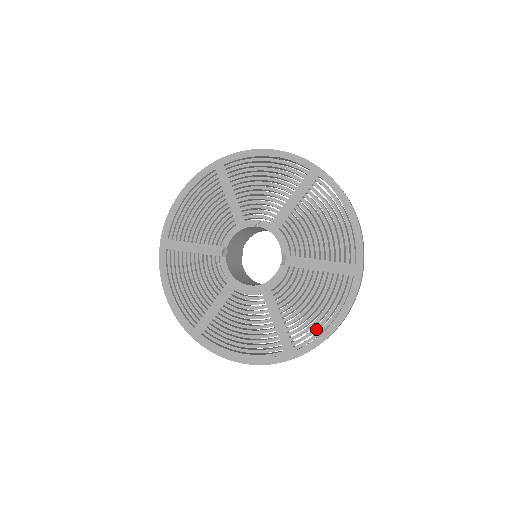
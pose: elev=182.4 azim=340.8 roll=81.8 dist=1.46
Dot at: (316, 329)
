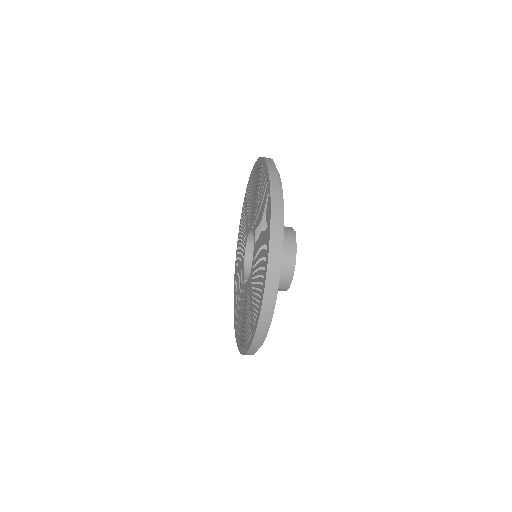
Dot at: (267, 201)
